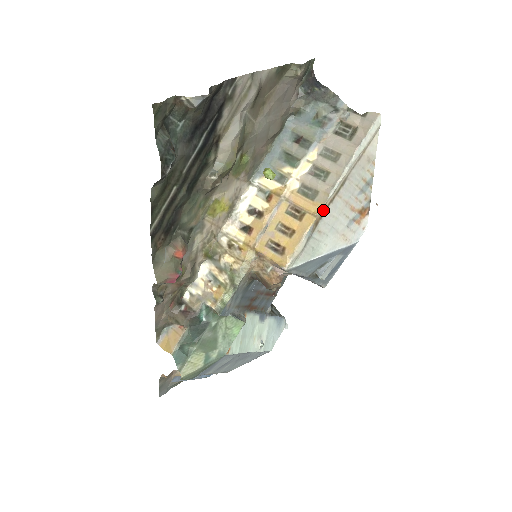
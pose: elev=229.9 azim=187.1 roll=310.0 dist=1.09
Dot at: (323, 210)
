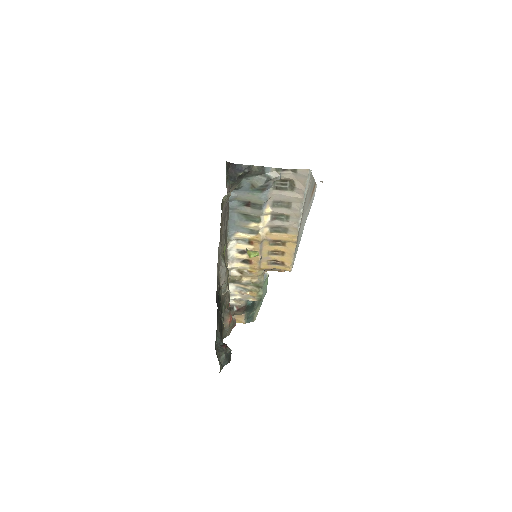
Dot at: occluded
